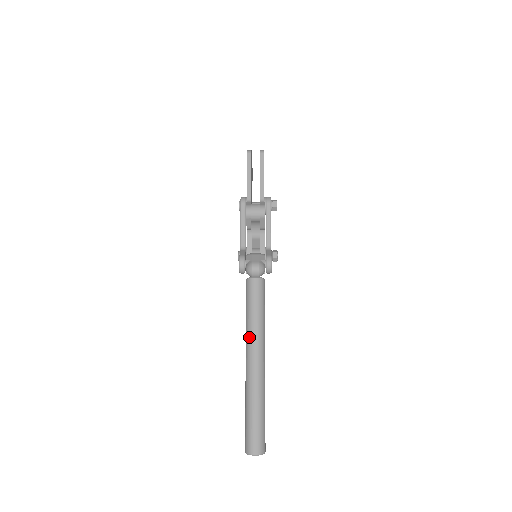
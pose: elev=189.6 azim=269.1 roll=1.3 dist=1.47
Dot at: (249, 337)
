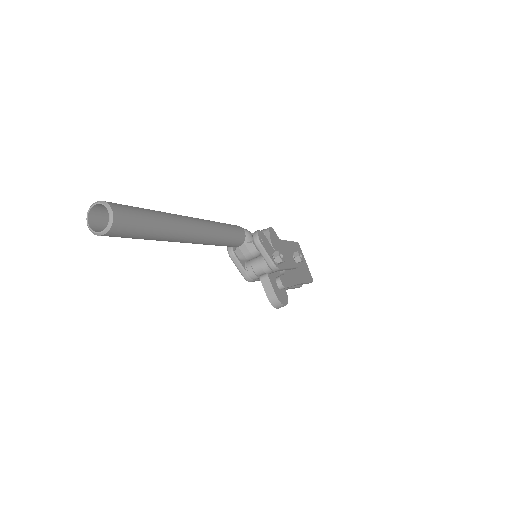
Dot at: occluded
